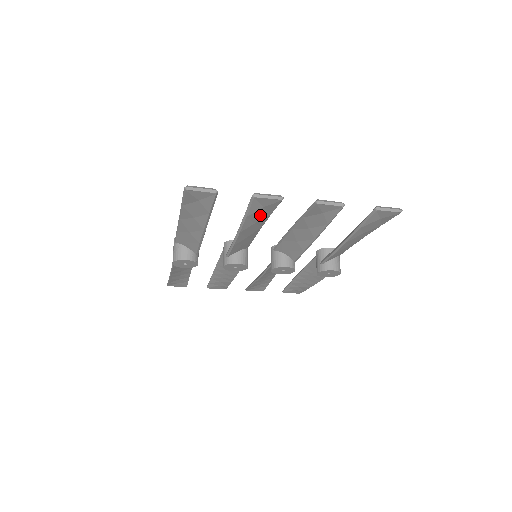
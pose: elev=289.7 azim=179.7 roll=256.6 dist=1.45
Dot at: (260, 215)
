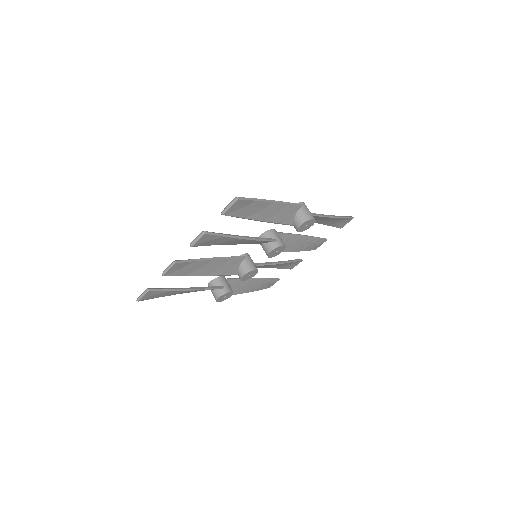
Dot at: (191, 268)
